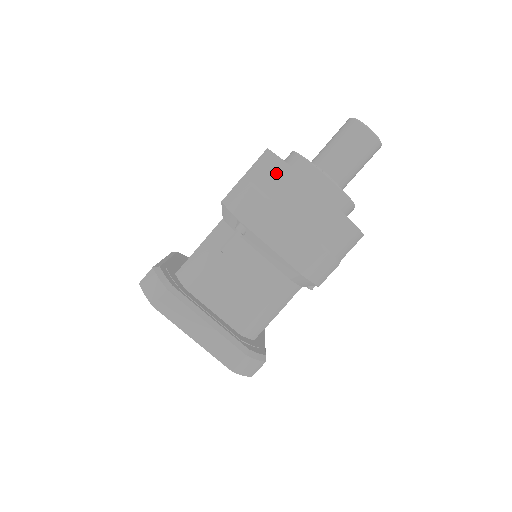
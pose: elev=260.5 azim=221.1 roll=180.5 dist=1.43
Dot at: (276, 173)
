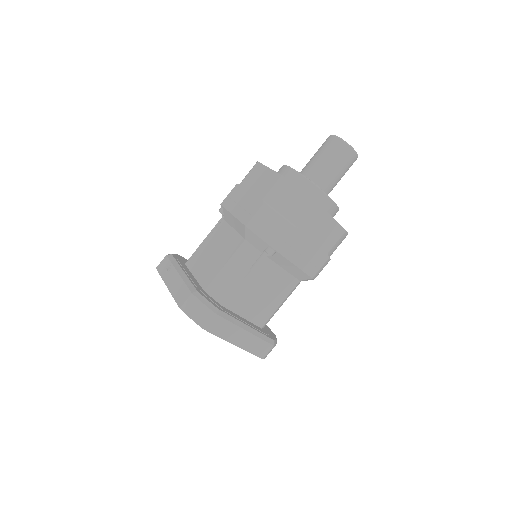
Dot at: (299, 204)
